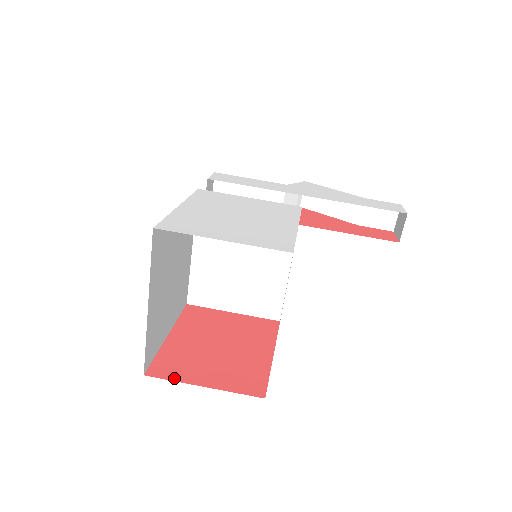
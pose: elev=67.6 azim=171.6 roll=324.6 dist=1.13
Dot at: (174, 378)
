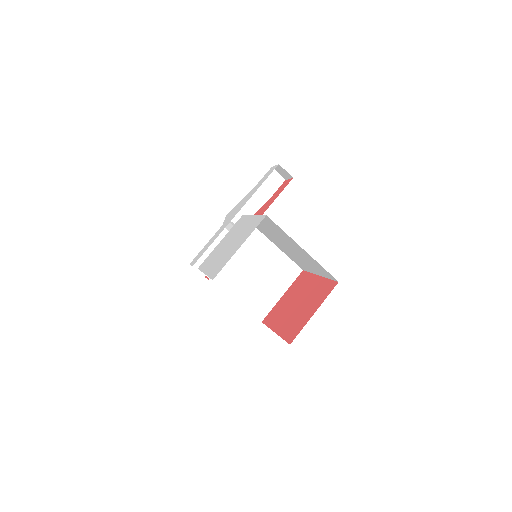
Dot at: (301, 329)
